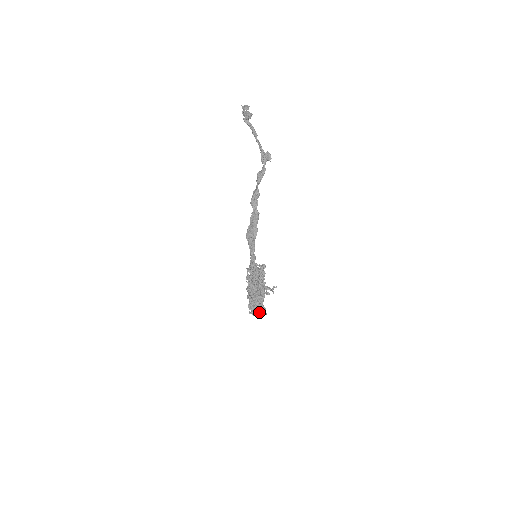
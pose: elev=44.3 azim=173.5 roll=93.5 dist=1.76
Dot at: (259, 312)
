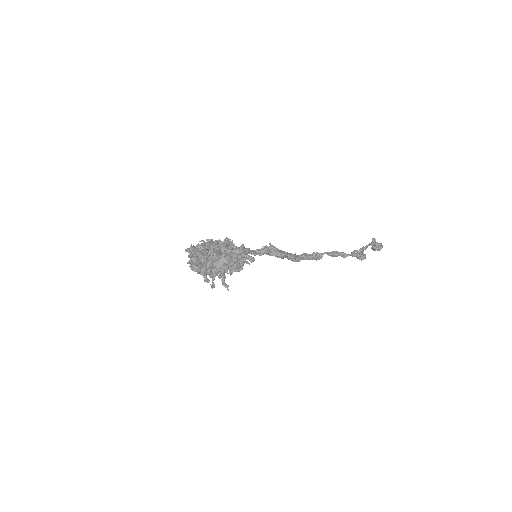
Dot at: (197, 250)
